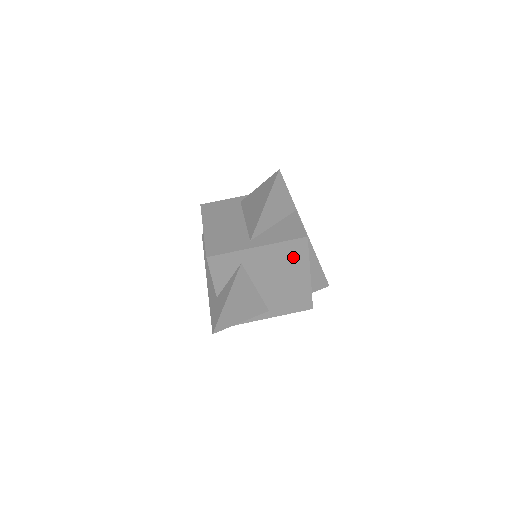
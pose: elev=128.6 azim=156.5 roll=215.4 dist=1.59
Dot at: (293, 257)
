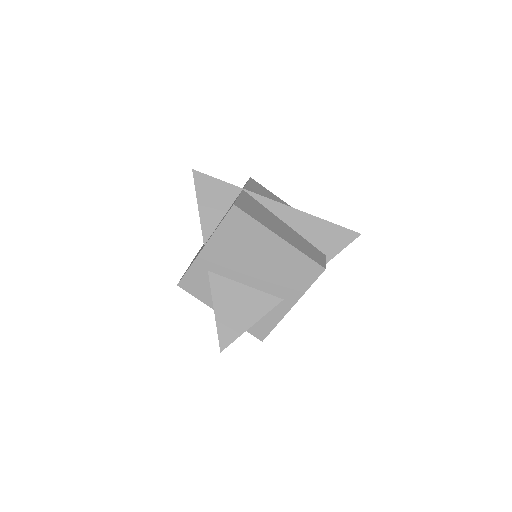
Dot at: (244, 233)
